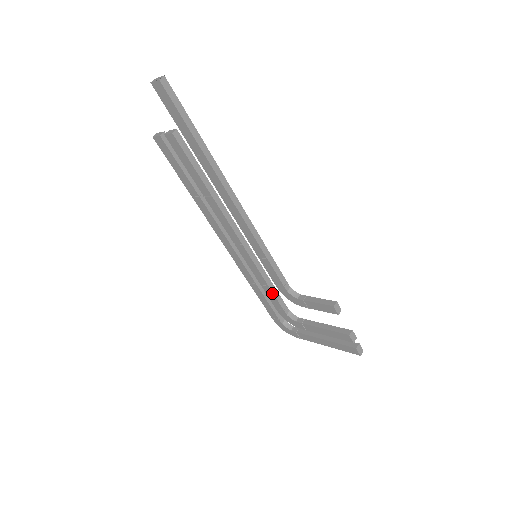
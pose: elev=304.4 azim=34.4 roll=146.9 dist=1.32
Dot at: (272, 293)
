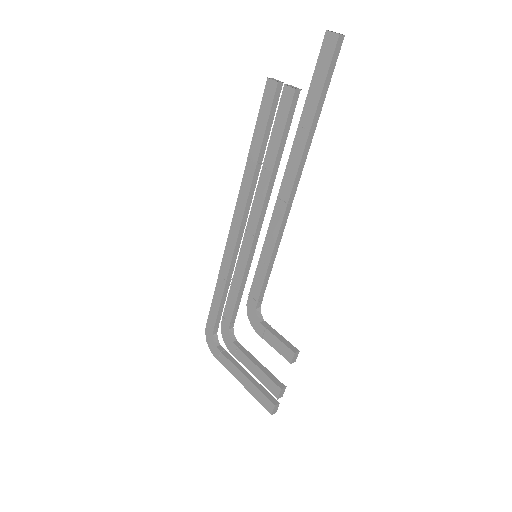
Dot at: (235, 300)
